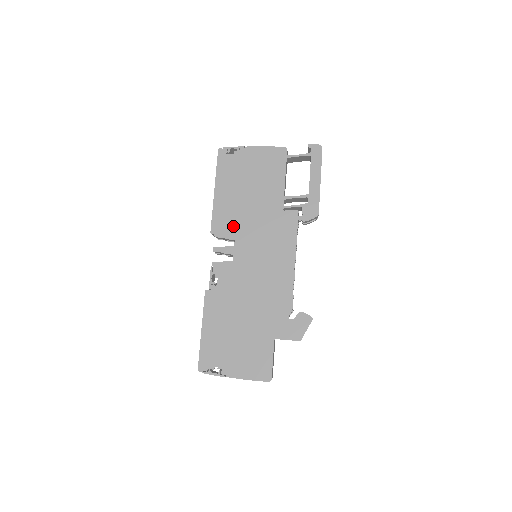
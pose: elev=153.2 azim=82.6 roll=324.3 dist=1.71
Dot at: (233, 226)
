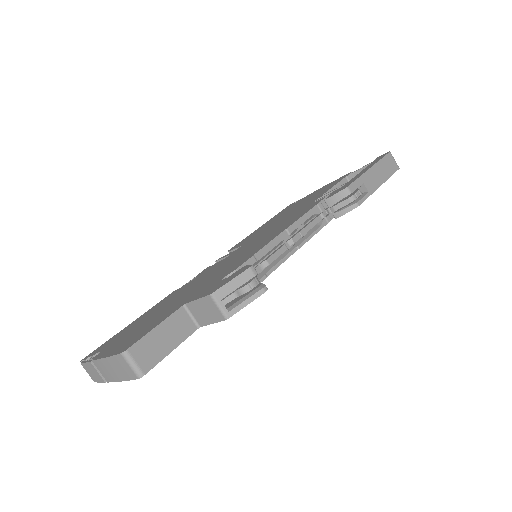
Dot at: (252, 237)
